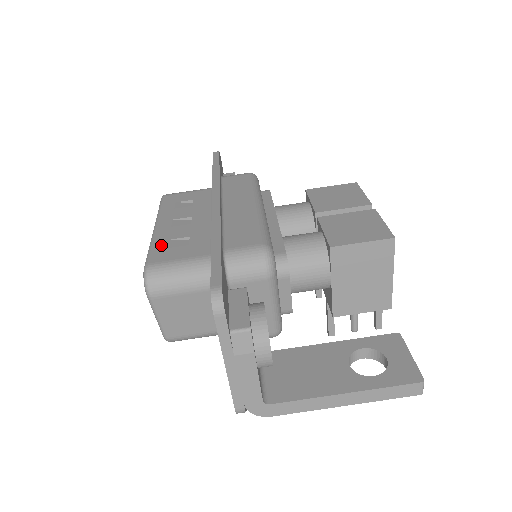
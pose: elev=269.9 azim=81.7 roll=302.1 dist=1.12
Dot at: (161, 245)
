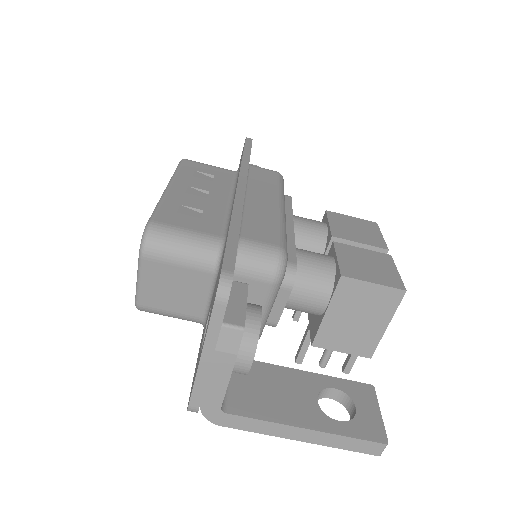
Dot at: (171, 207)
